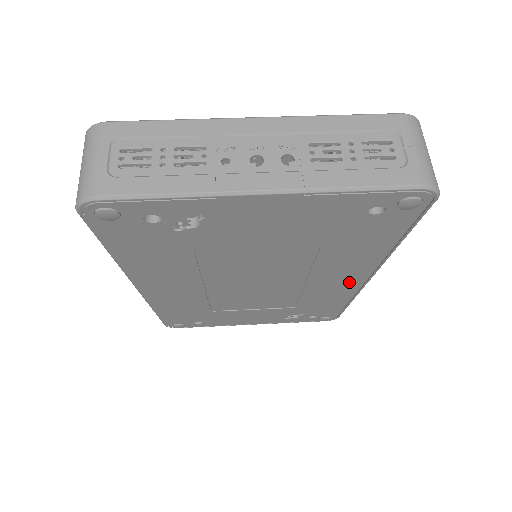
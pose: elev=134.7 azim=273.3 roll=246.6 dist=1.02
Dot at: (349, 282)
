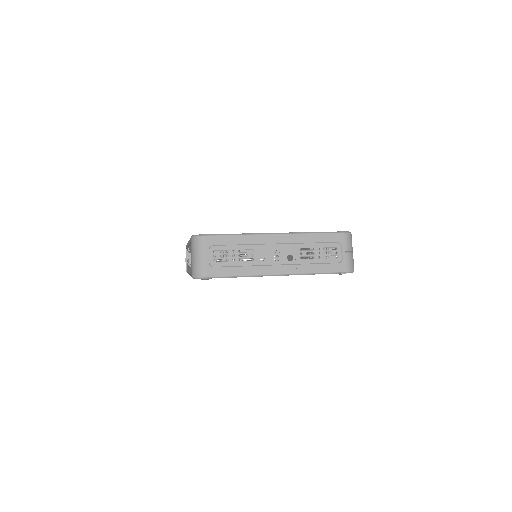
Dot at: occluded
